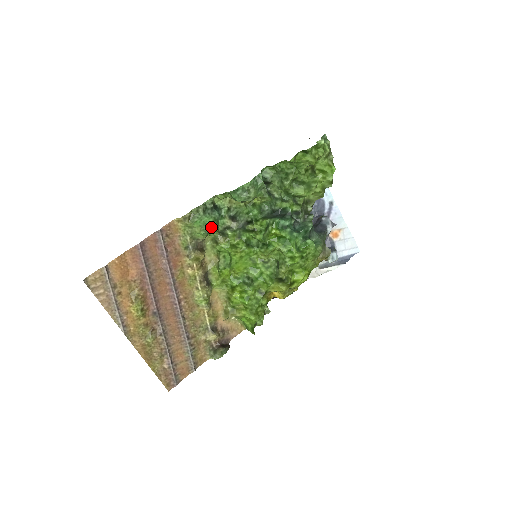
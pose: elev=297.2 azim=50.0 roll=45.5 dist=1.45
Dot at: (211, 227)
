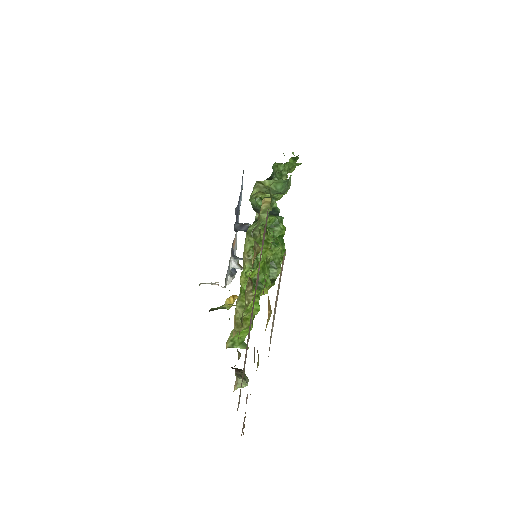
Dot at: occluded
